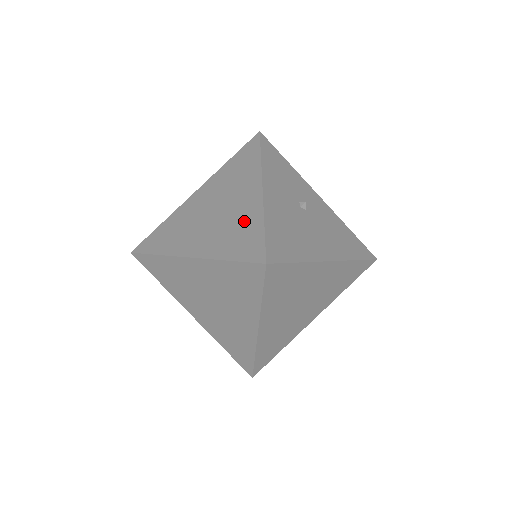
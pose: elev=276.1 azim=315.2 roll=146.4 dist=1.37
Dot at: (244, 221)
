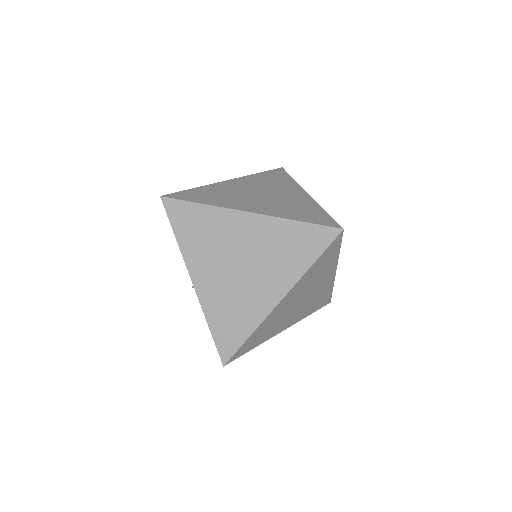
Dot at: (302, 205)
